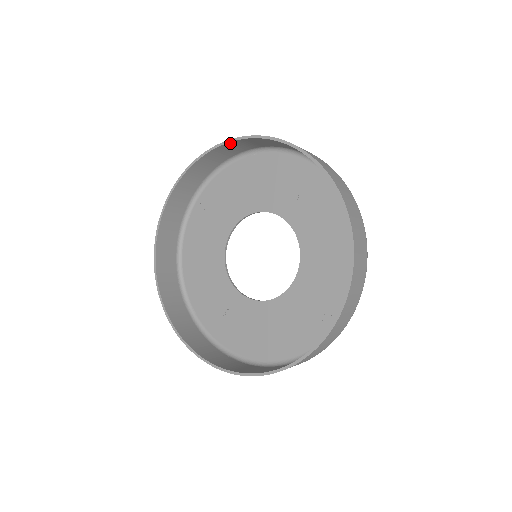
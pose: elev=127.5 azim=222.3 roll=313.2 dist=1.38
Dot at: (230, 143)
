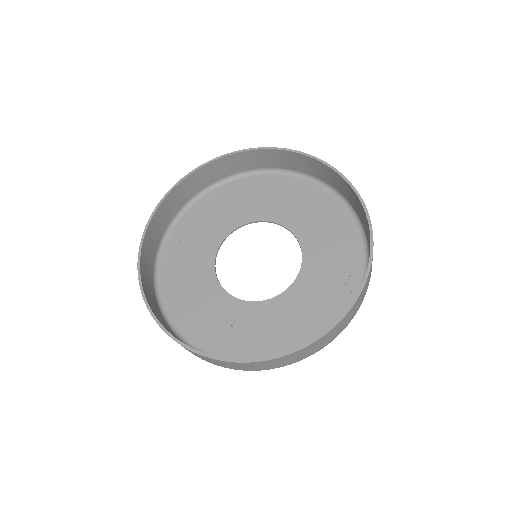
Dot at: (211, 164)
